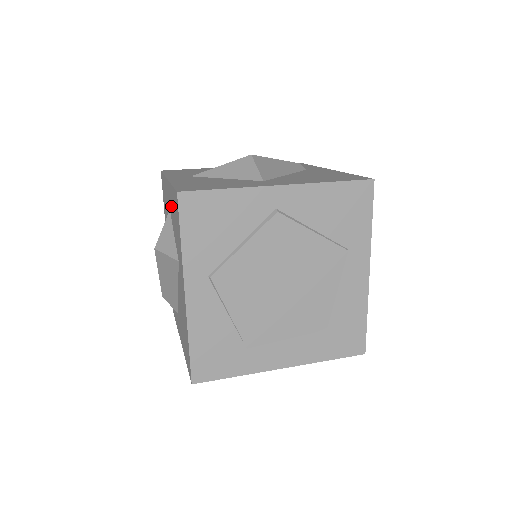
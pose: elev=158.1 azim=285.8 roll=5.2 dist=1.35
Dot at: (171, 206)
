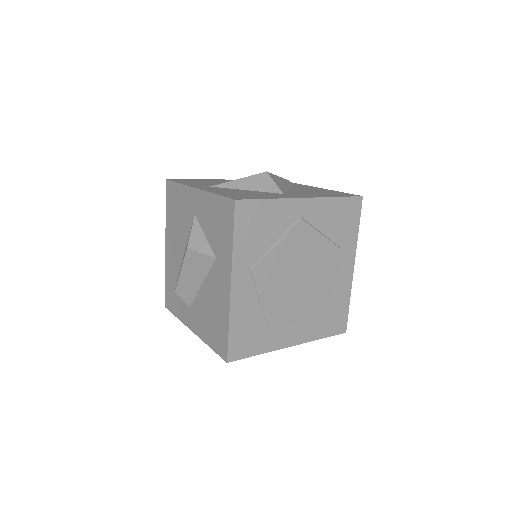
Dot at: (204, 211)
